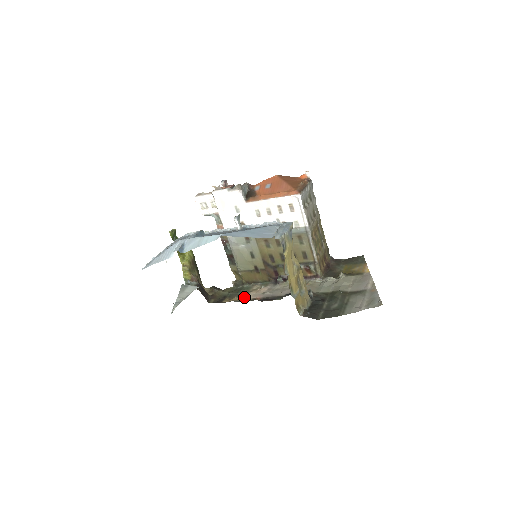
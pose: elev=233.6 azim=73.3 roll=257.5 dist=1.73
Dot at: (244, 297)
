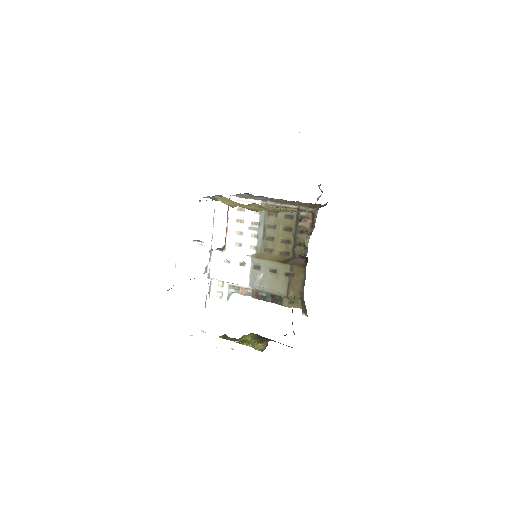
Dot at: occluded
